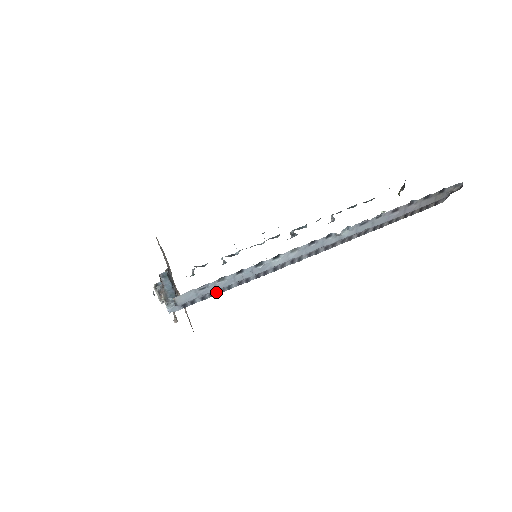
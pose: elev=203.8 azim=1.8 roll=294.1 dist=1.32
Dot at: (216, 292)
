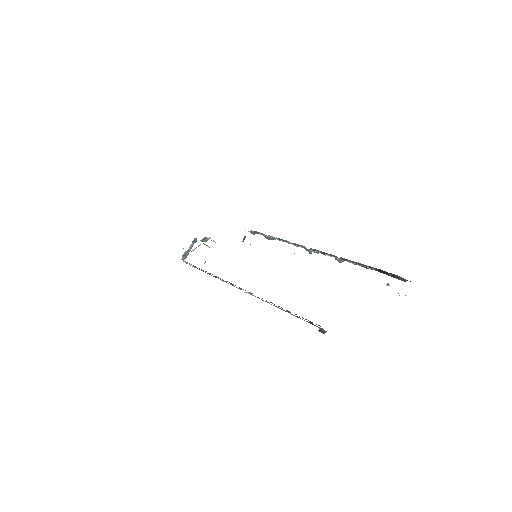
Dot at: (201, 269)
